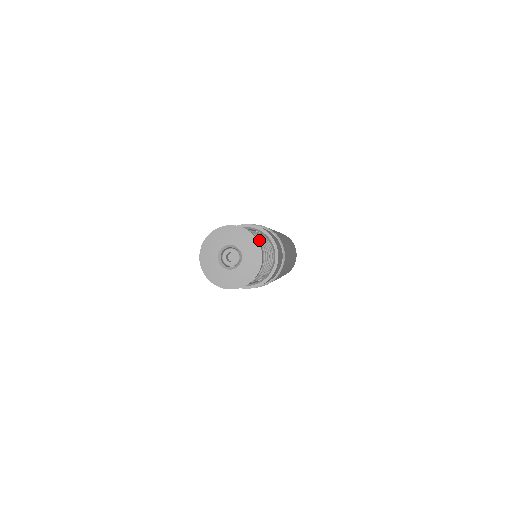
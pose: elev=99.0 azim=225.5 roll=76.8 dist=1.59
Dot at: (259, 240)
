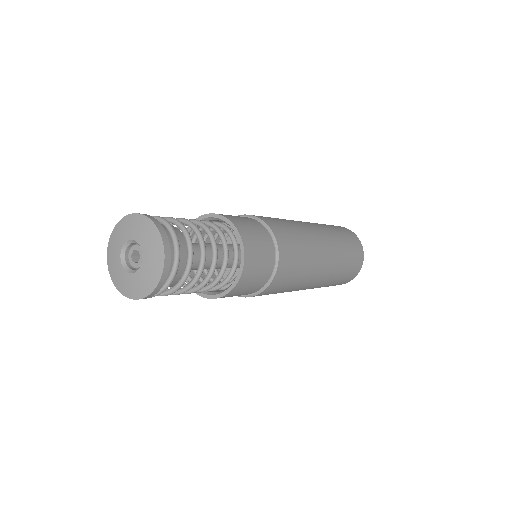
Dot at: (182, 229)
